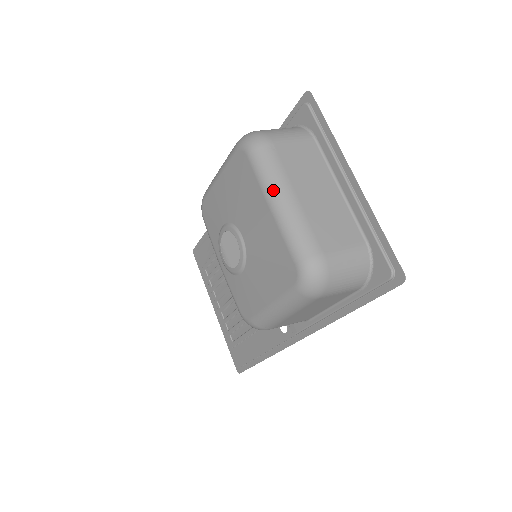
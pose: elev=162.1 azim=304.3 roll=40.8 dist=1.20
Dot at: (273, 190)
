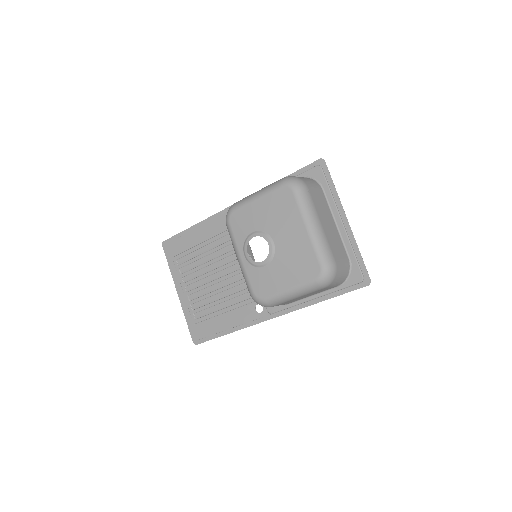
Dot at: (310, 218)
